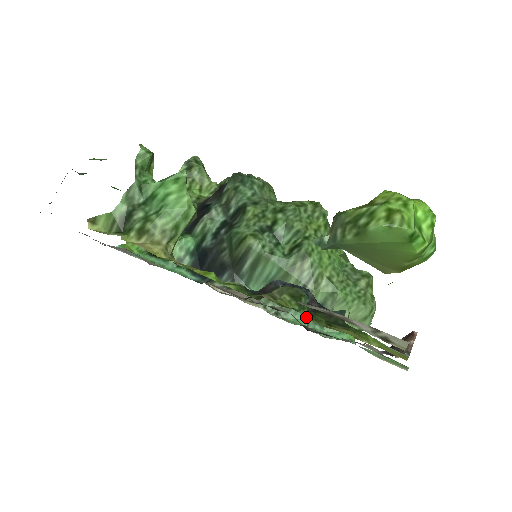
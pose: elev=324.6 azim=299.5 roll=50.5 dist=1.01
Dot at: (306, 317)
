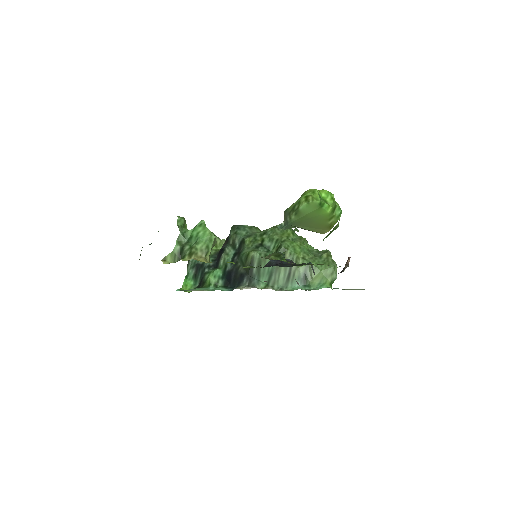
Dot at: occluded
